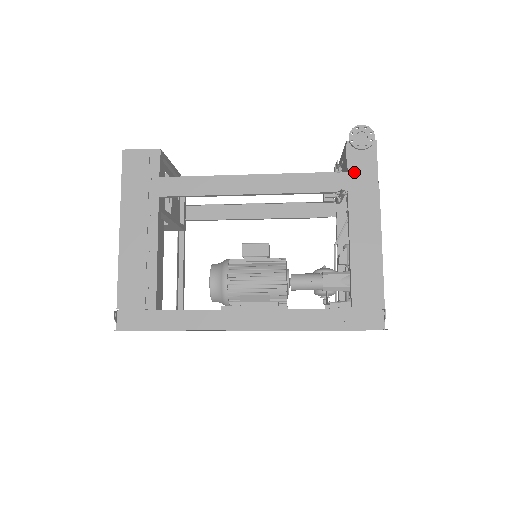
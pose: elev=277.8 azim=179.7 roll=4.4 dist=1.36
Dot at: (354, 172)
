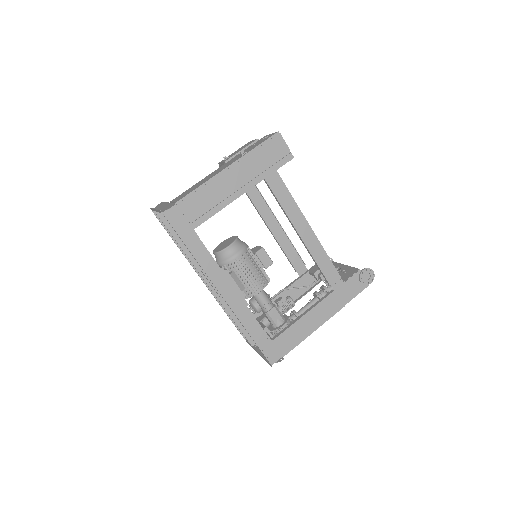
Dot at: (346, 286)
